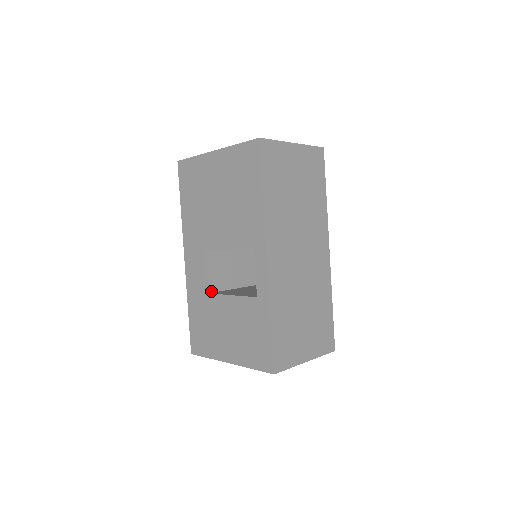
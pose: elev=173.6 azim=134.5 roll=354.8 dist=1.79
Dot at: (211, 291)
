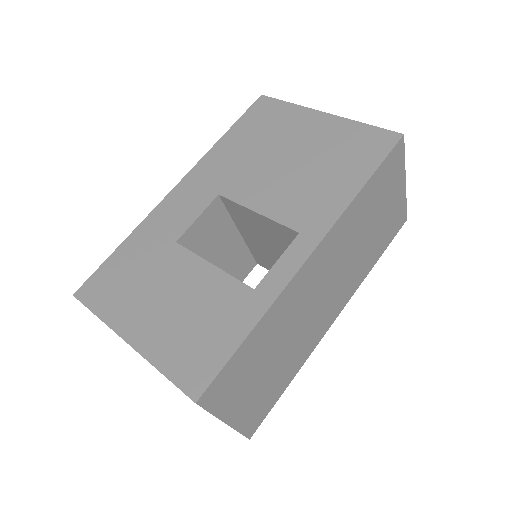
Dot at: (180, 243)
